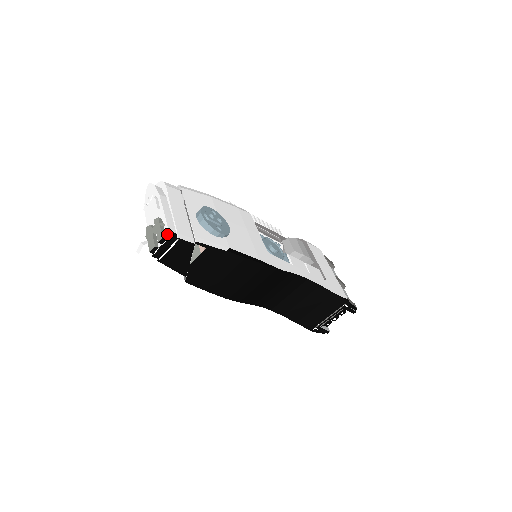
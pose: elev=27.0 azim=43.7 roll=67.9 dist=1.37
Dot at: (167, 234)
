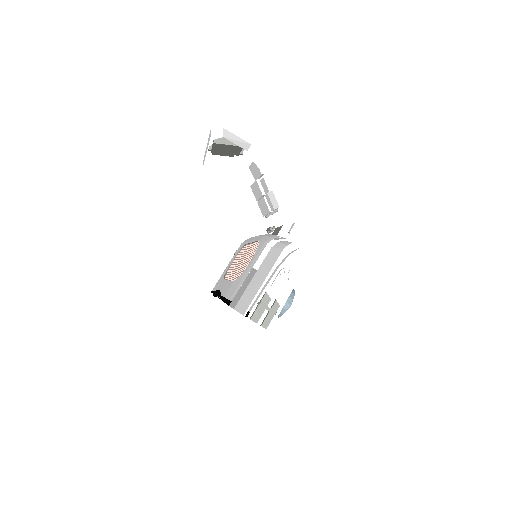
Dot at: (270, 326)
